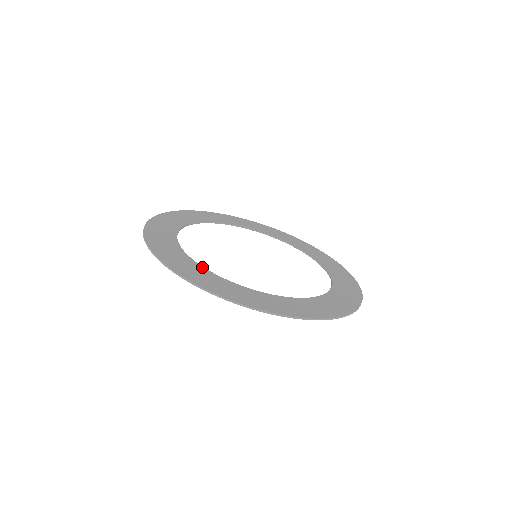
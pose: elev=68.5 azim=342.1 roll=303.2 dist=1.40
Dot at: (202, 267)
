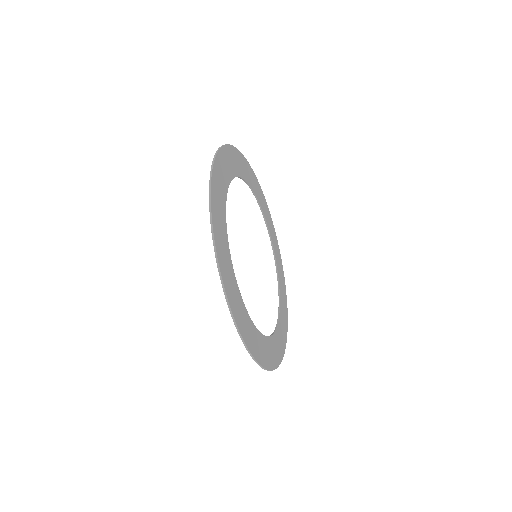
Dot at: (244, 304)
